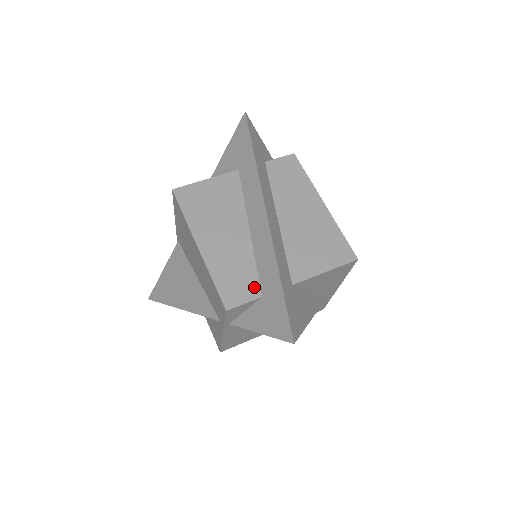
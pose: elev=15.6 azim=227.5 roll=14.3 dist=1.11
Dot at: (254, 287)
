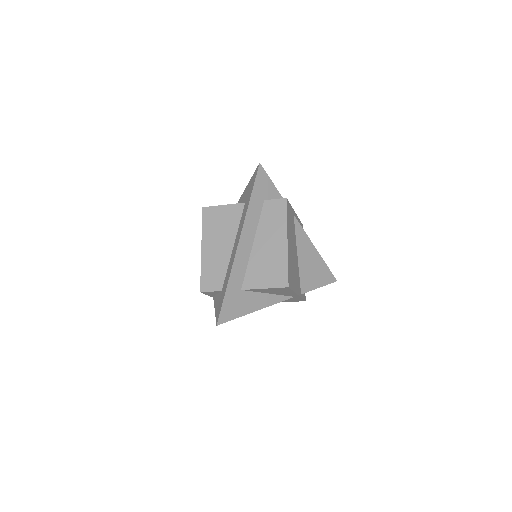
Dot at: (220, 284)
